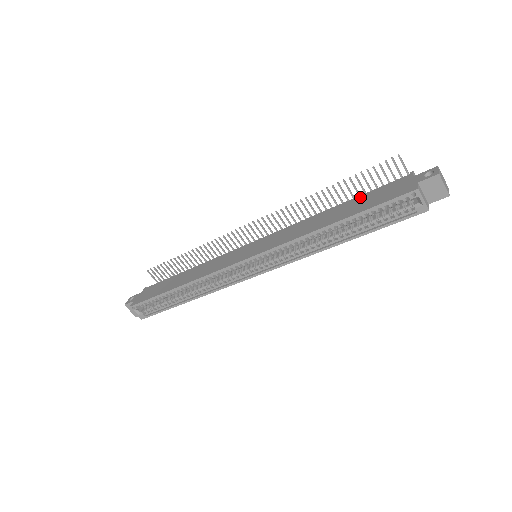
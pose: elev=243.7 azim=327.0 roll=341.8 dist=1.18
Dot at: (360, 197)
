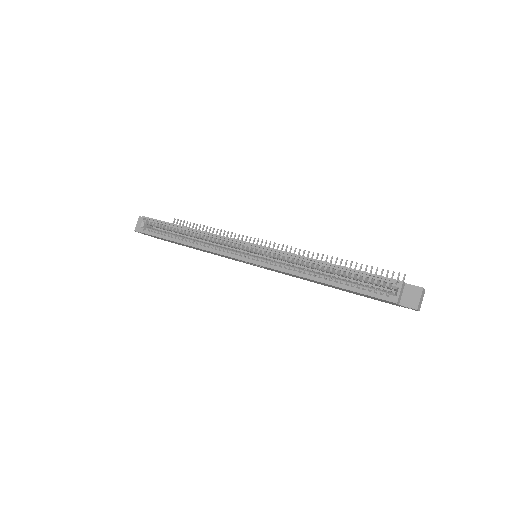
Dot at: occluded
